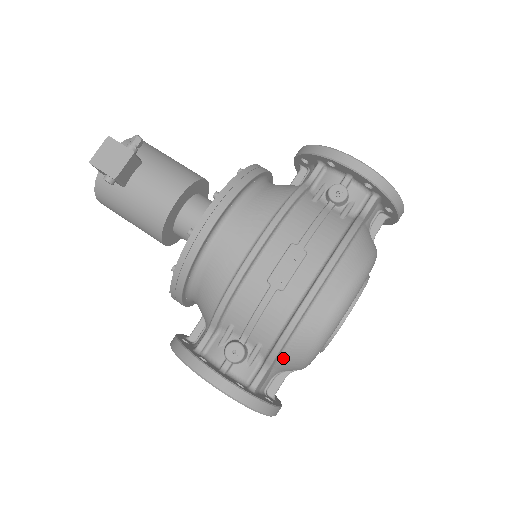
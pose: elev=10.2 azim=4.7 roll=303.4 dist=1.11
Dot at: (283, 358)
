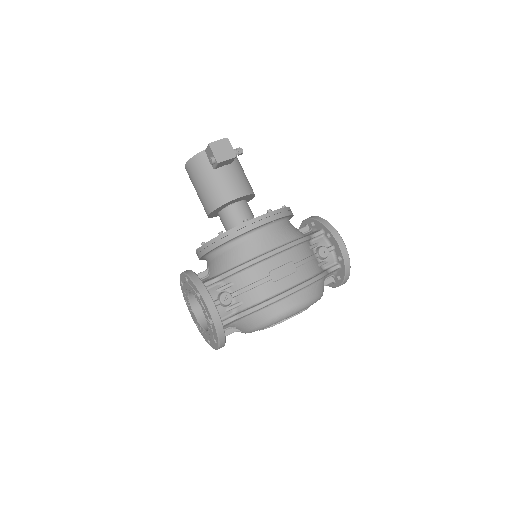
Dot at: (249, 318)
